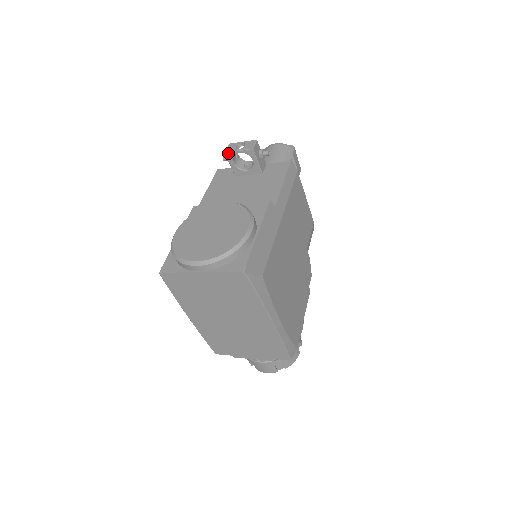
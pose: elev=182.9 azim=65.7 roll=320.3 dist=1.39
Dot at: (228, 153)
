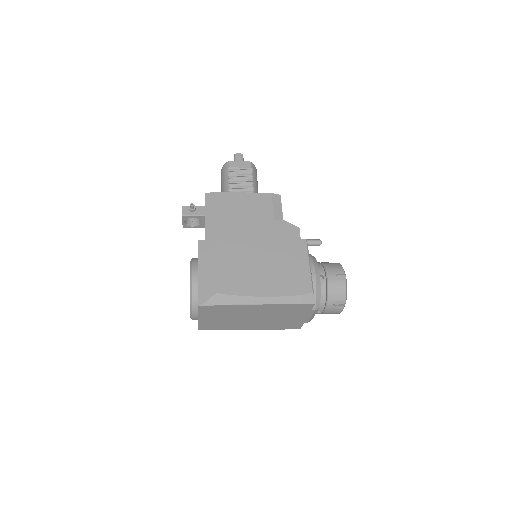
Dot at: (184, 227)
